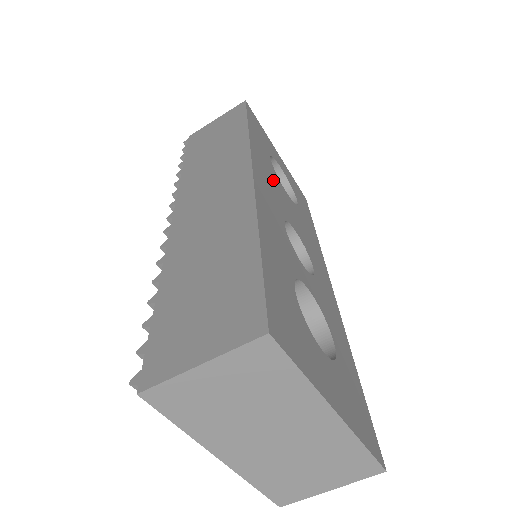
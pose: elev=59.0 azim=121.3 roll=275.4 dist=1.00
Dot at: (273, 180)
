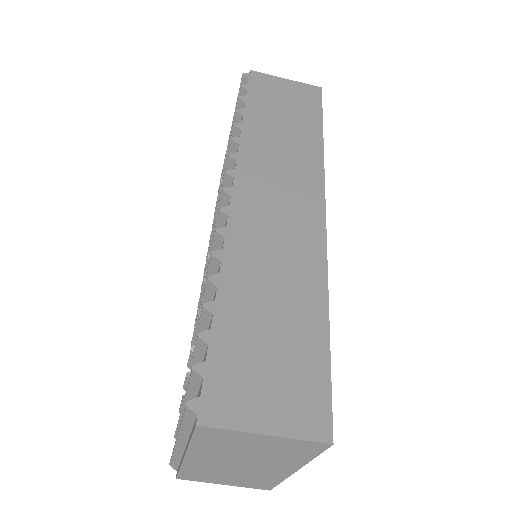
Dot at: occluded
